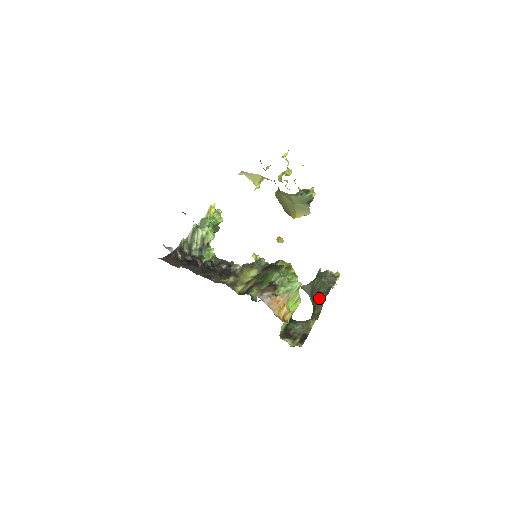
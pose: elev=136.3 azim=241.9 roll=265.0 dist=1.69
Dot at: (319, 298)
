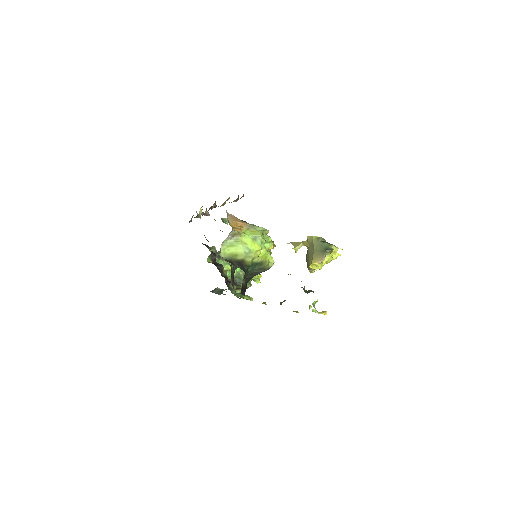
Dot at: occluded
